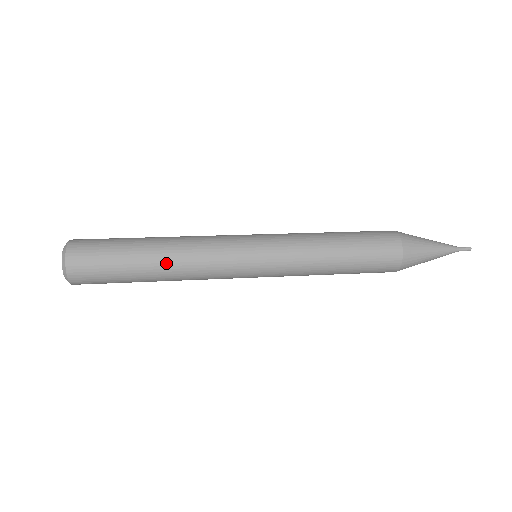
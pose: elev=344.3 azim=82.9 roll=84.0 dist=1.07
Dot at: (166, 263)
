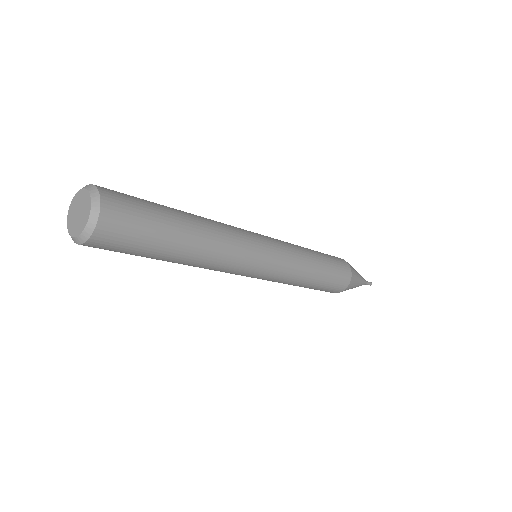
Dot at: (203, 234)
